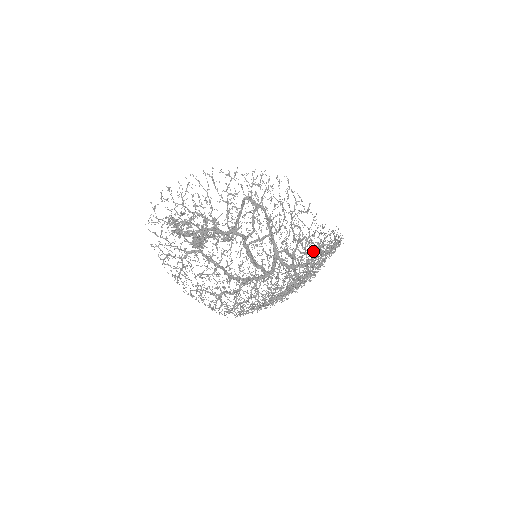
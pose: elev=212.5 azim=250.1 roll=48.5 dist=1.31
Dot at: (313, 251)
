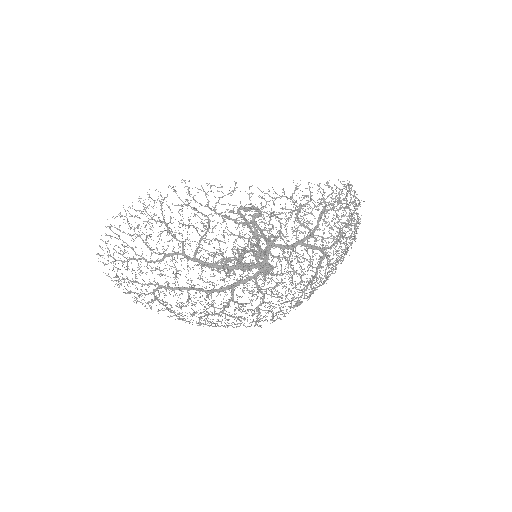
Dot at: (285, 219)
